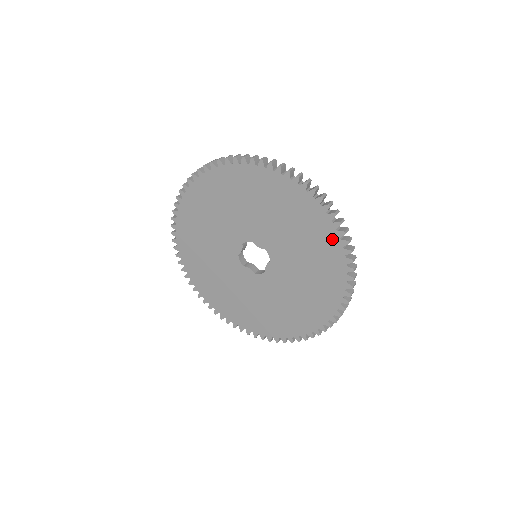
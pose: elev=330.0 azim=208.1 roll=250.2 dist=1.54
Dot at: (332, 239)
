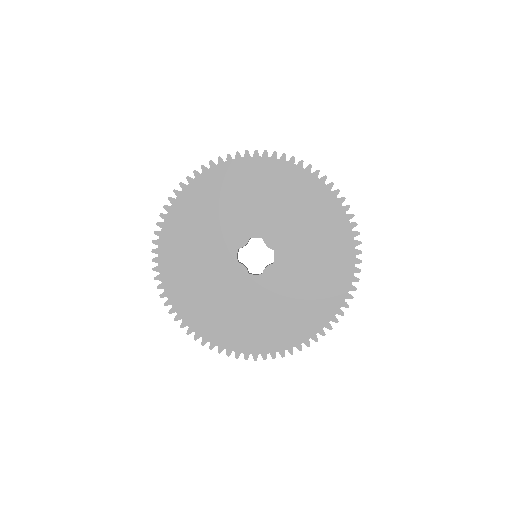
Dot at: (348, 255)
